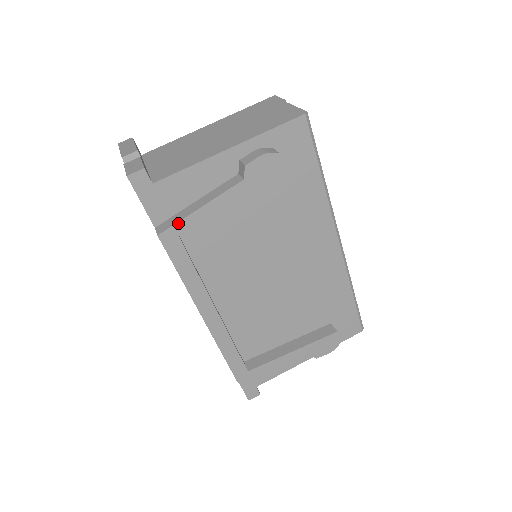
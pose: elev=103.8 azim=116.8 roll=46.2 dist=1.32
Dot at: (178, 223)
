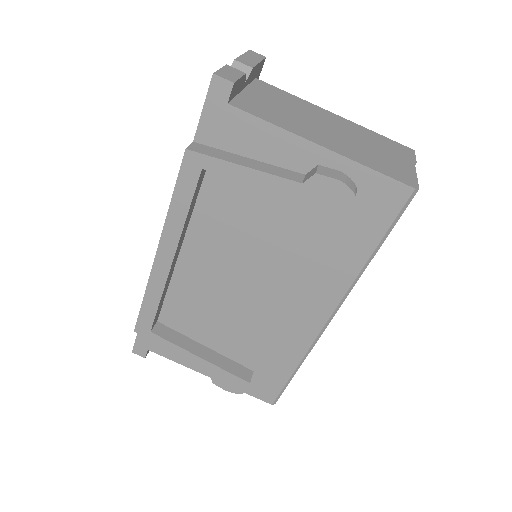
Dot at: (212, 158)
